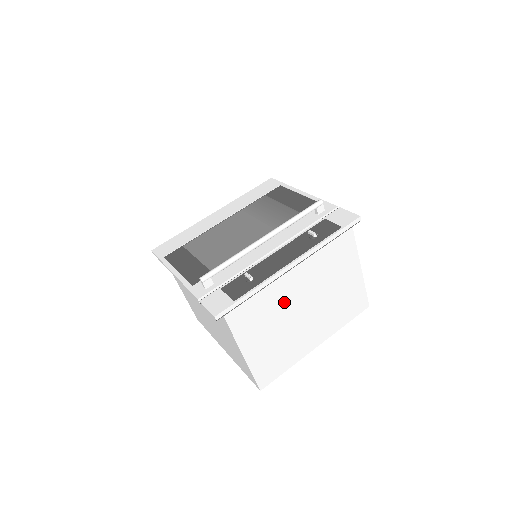
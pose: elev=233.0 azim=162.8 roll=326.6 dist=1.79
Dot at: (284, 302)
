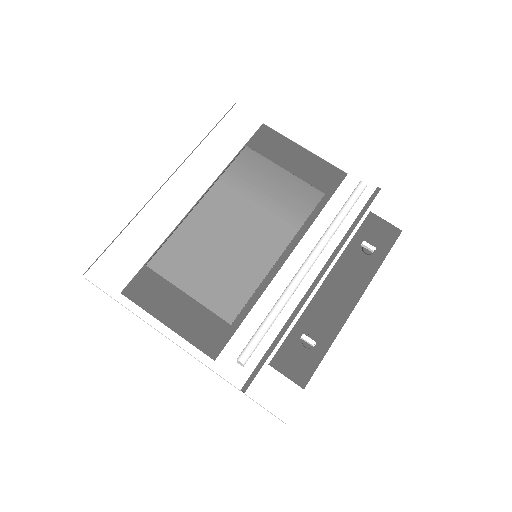
Dot at: occluded
